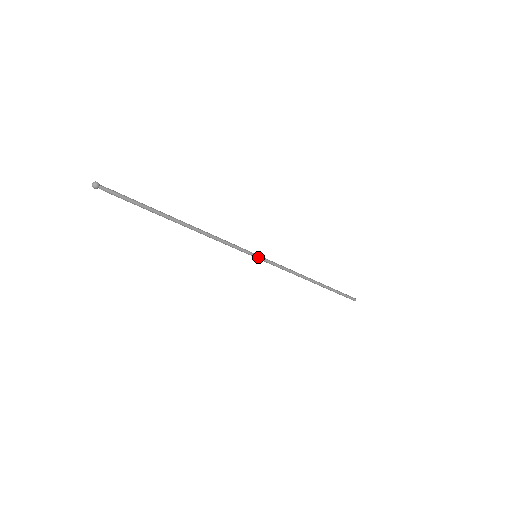
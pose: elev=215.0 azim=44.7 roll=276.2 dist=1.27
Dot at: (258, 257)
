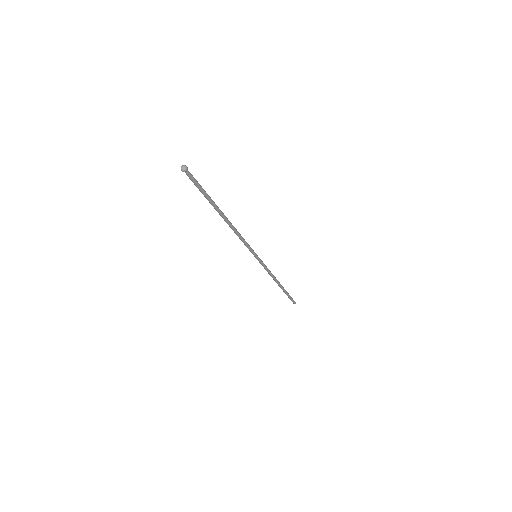
Dot at: (257, 258)
